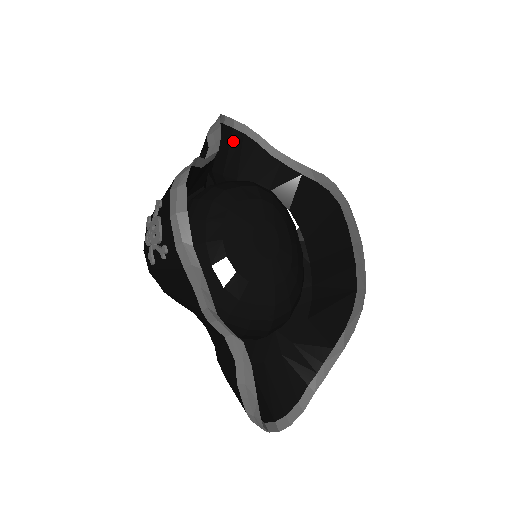
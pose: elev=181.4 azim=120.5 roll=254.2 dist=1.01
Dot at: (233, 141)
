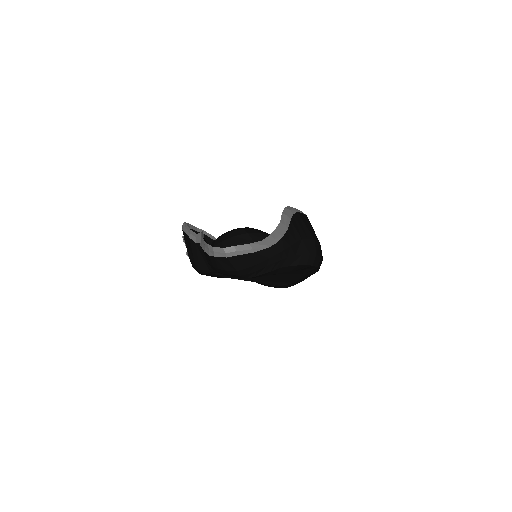
Dot at: occluded
